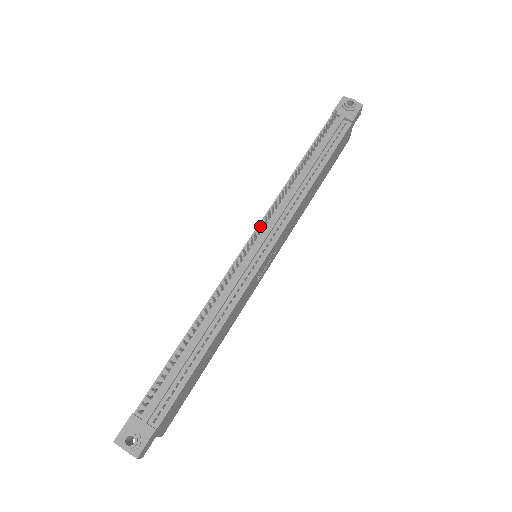
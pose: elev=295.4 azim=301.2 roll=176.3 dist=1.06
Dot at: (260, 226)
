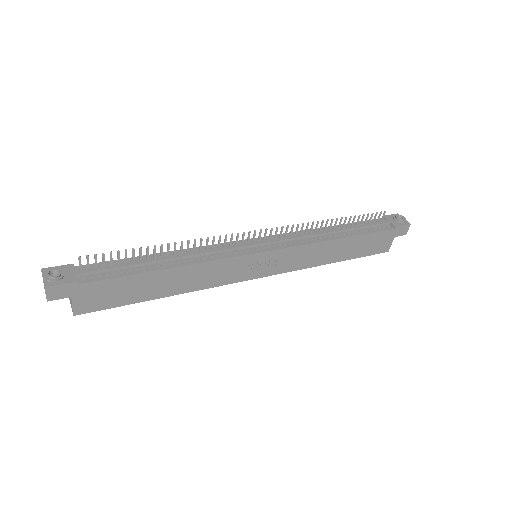
Dot at: (274, 236)
